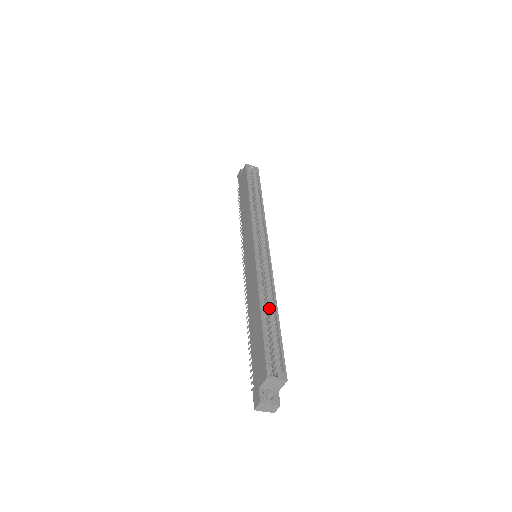
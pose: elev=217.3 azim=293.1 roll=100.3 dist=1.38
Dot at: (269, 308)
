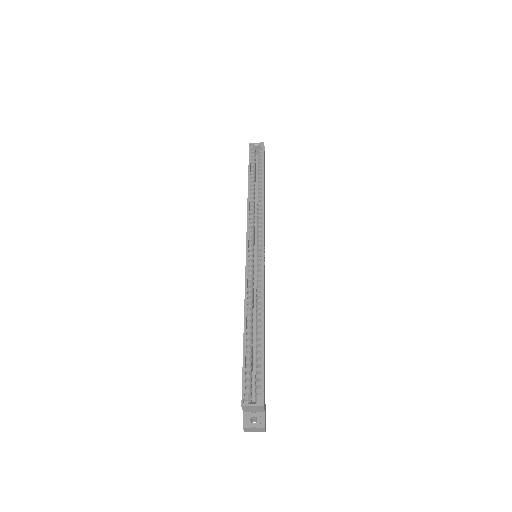
Dot at: (257, 321)
